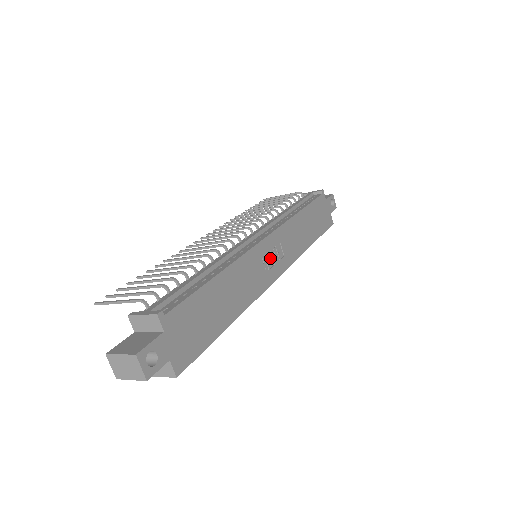
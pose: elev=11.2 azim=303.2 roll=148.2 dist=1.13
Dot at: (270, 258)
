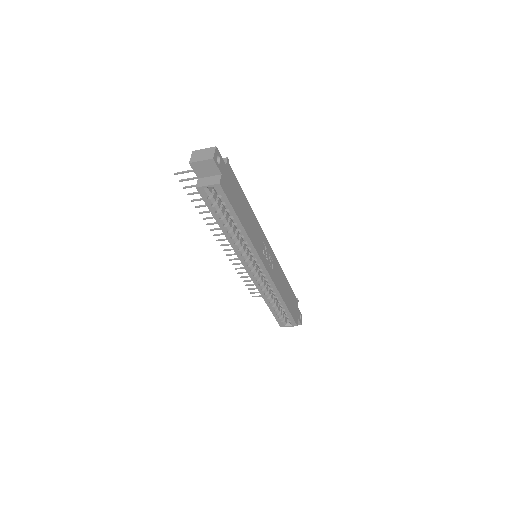
Dot at: (267, 254)
